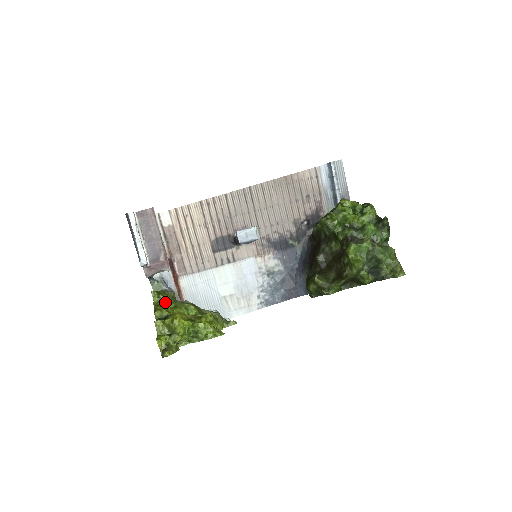
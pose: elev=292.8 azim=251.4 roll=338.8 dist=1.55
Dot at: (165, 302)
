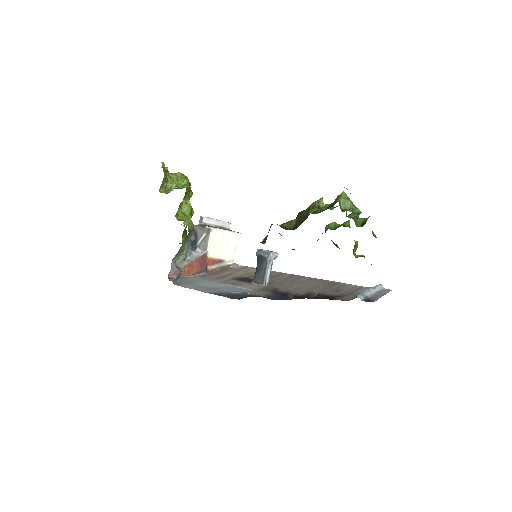
Dot at: occluded
